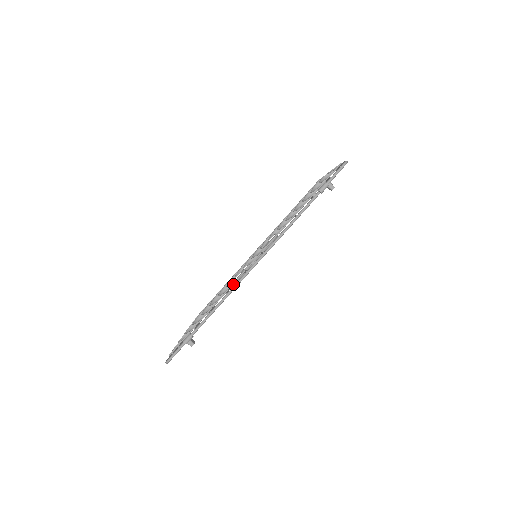
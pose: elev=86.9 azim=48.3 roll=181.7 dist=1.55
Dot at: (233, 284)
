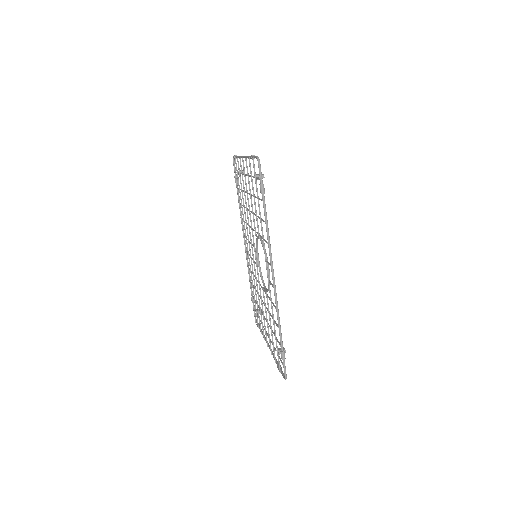
Dot at: occluded
